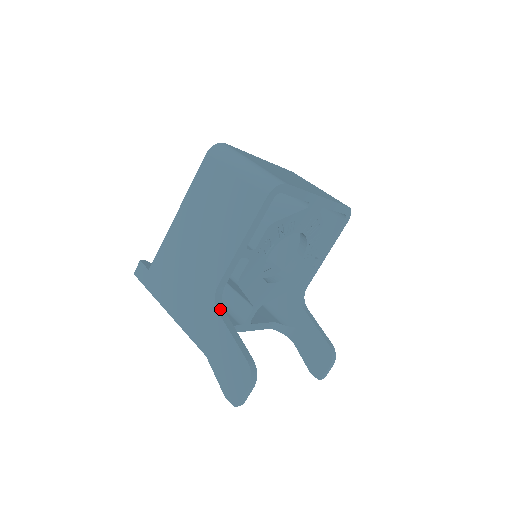
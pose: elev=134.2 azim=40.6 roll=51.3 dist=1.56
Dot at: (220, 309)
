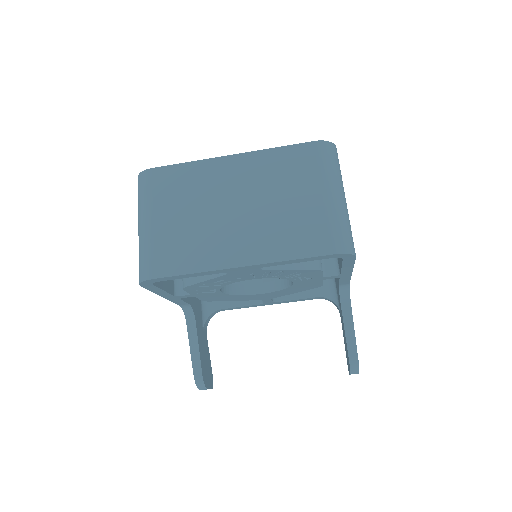
Dot at: (190, 319)
